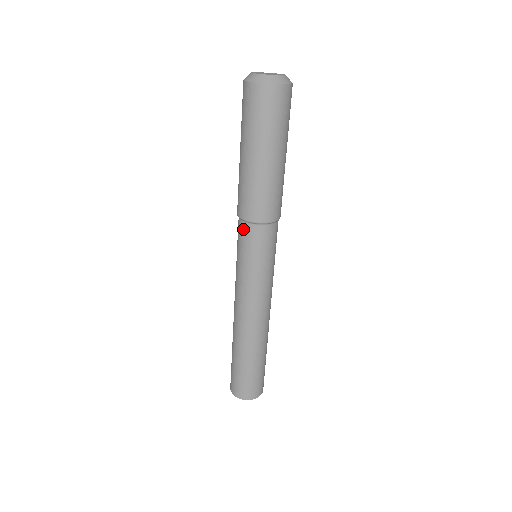
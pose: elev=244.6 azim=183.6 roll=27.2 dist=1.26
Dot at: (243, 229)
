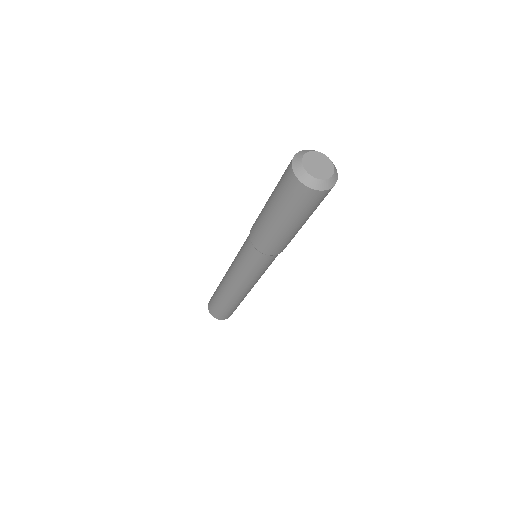
Dot at: (249, 236)
